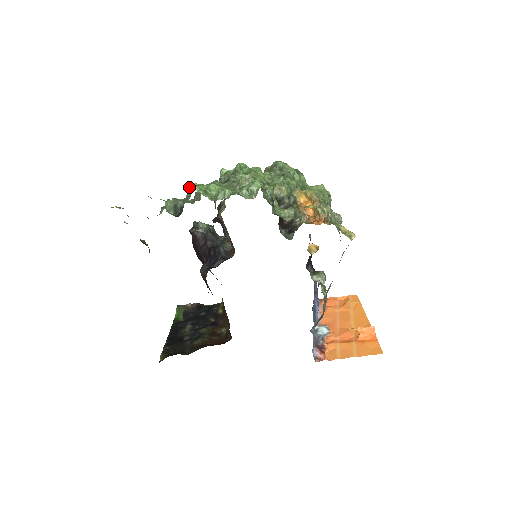
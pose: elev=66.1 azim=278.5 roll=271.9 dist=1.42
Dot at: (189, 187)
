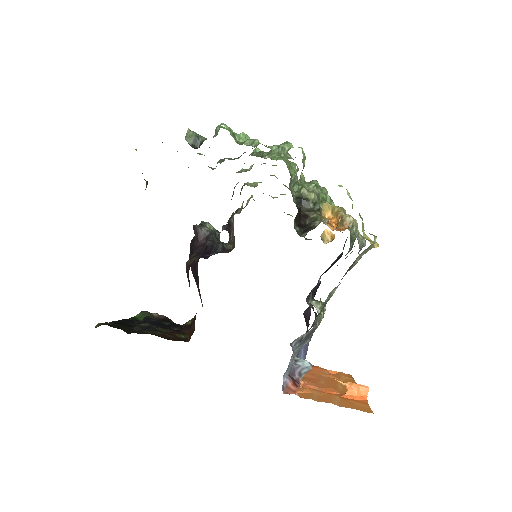
Dot at: (219, 127)
